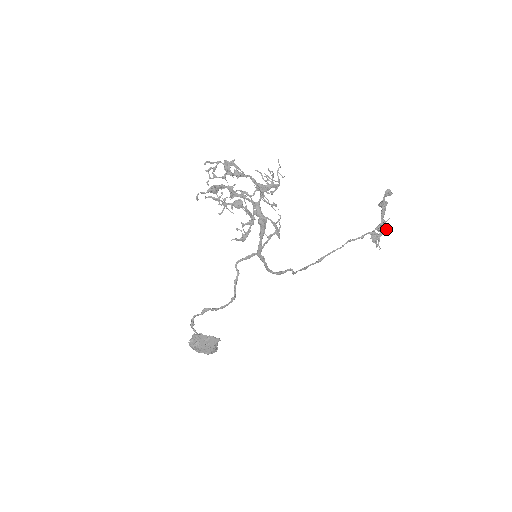
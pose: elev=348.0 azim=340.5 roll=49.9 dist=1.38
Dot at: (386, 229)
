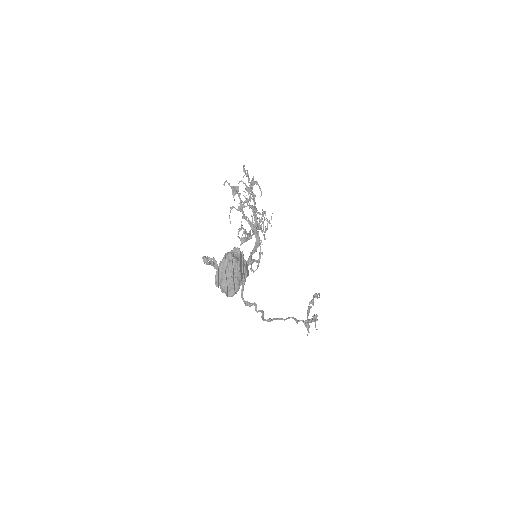
Dot at: (317, 320)
